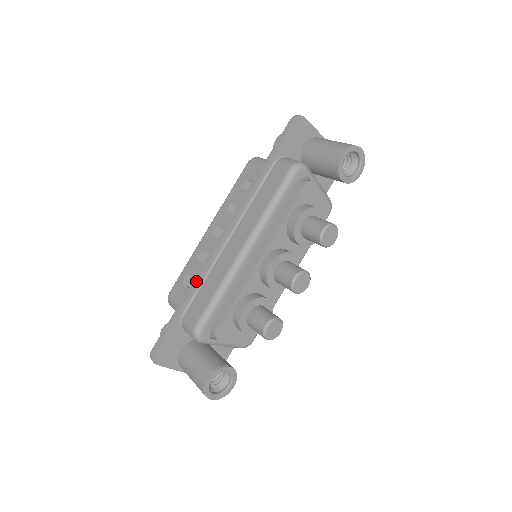
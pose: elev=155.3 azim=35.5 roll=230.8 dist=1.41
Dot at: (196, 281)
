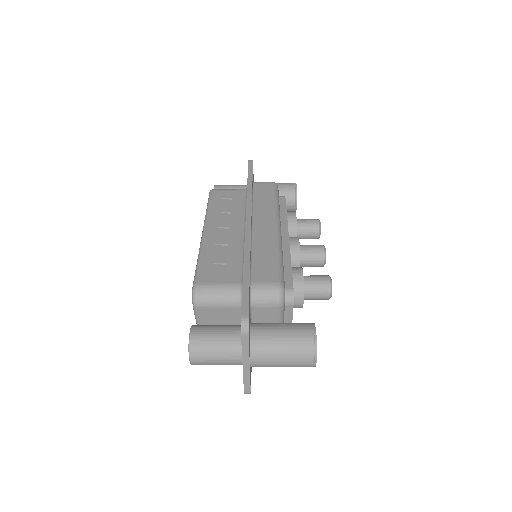
Dot at: (249, 251)
